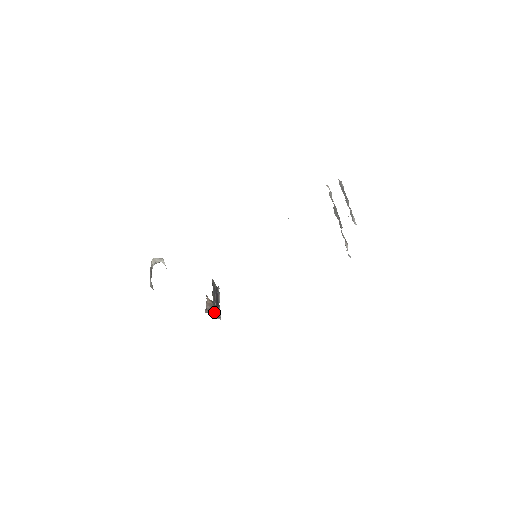
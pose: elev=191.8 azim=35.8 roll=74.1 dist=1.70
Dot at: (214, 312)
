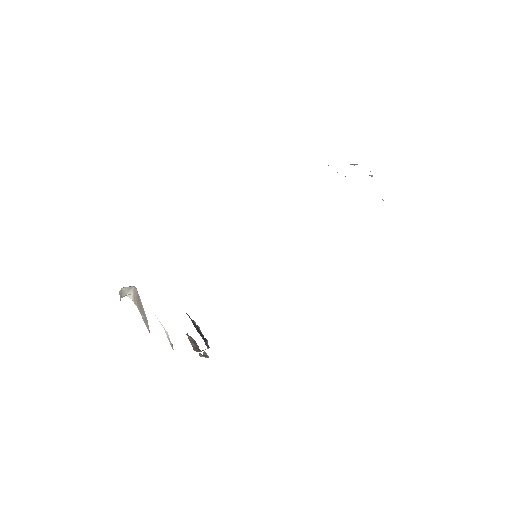
Dot at: (207, 346)
